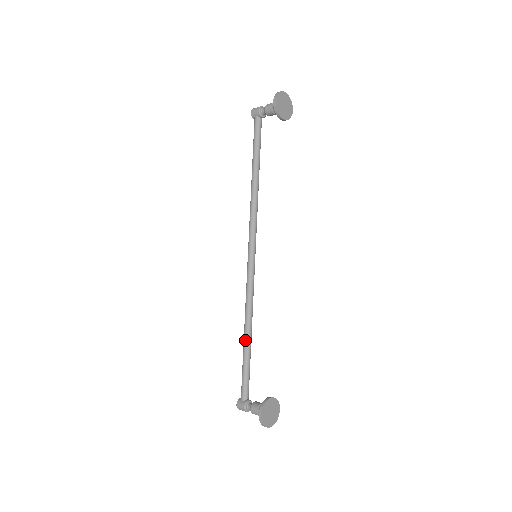
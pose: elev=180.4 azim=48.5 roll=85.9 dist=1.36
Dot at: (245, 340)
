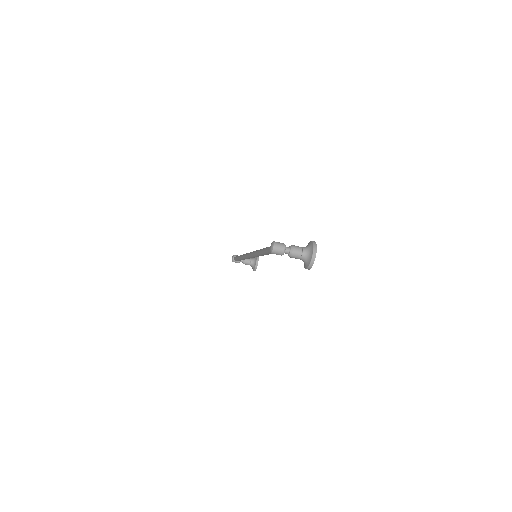
Dot at: occluded
